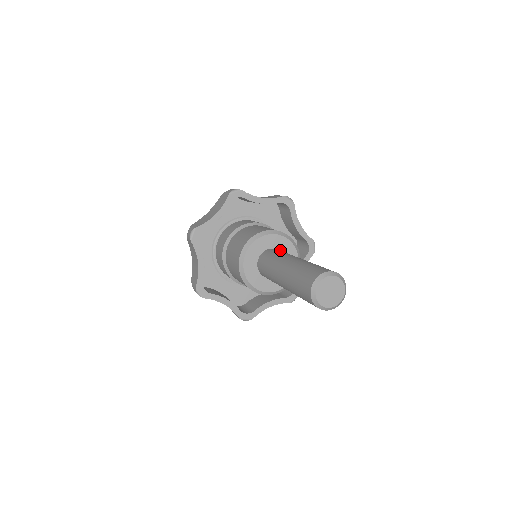
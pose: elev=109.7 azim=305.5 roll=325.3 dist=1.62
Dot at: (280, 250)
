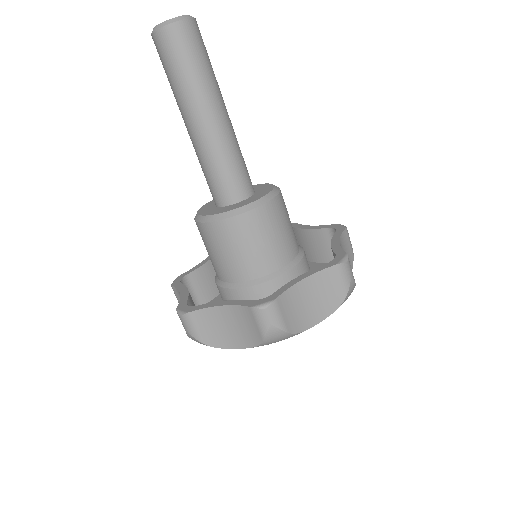
Dot at: occluded
